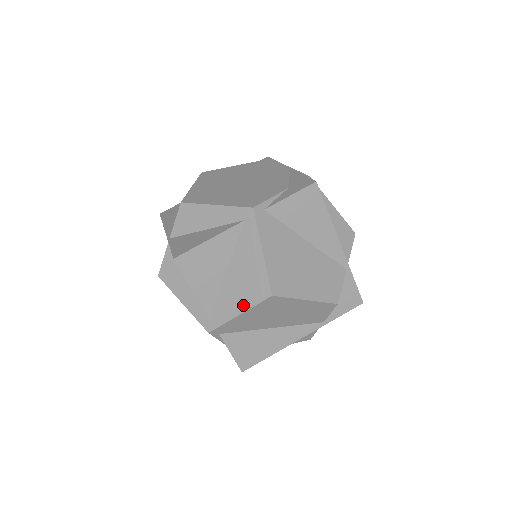
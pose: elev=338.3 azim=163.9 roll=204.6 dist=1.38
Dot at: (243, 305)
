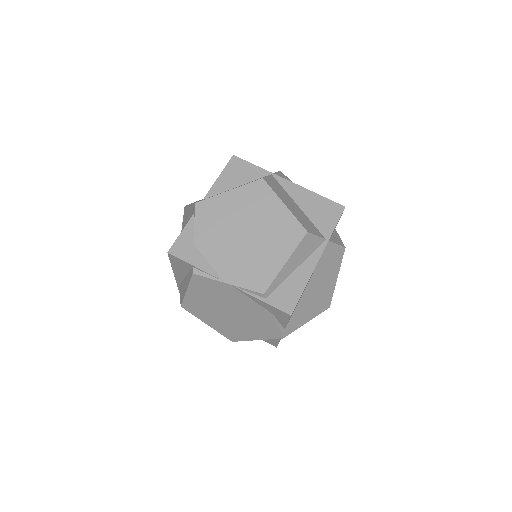
Dot at: occluded
